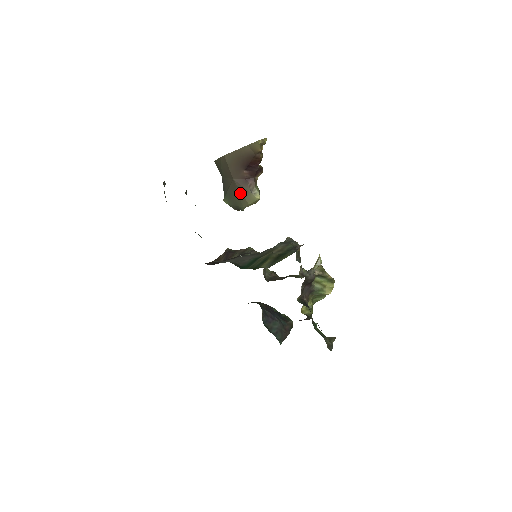
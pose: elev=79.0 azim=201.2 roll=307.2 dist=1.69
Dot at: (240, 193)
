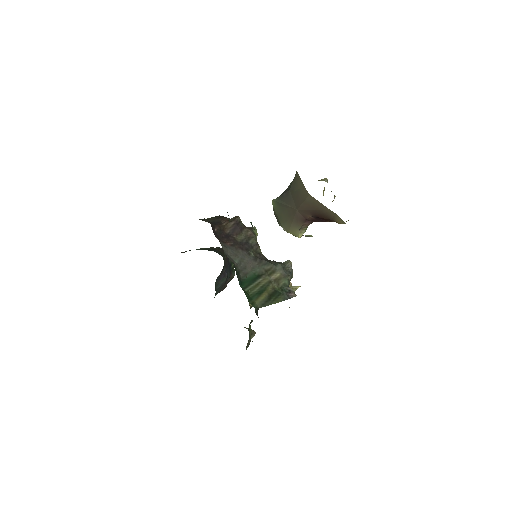
Dot at: (291, 220)
